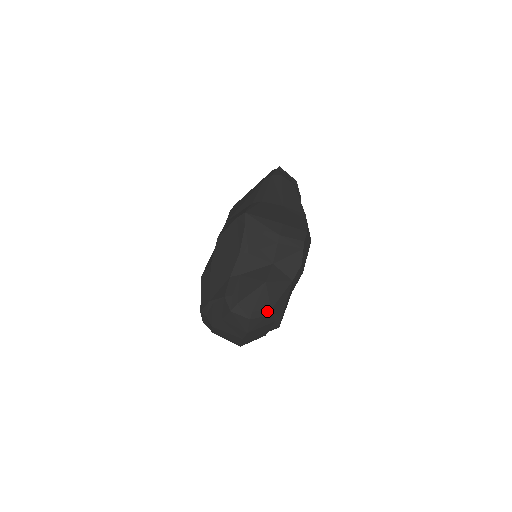
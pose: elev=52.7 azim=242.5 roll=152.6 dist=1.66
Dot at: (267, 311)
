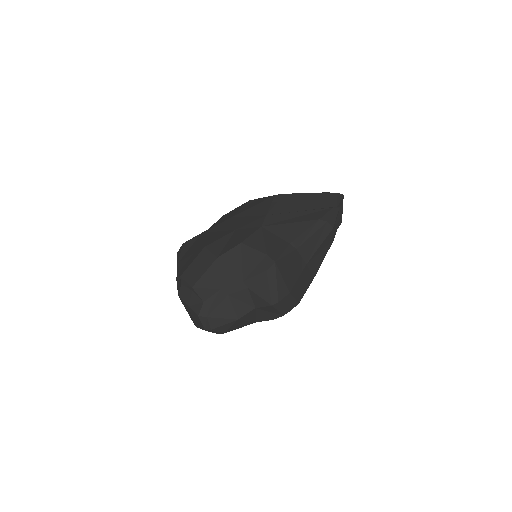
Dot at: (221, 333)
